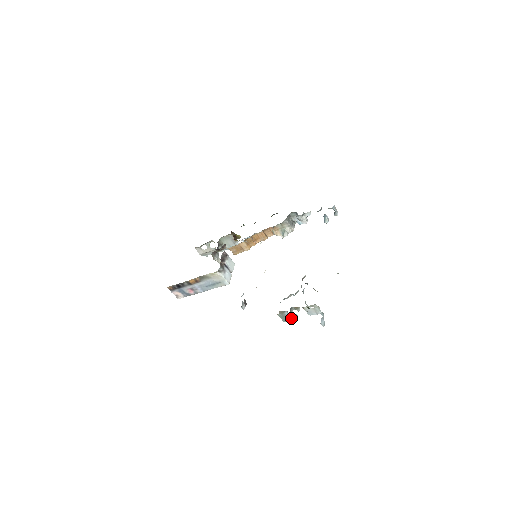
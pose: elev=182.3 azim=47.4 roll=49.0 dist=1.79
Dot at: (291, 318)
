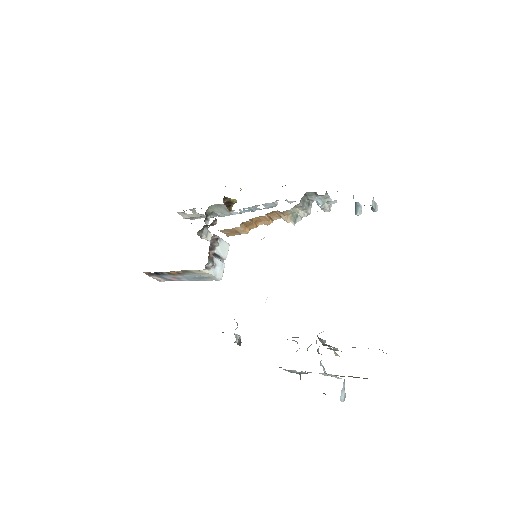
Dot at: occluded
